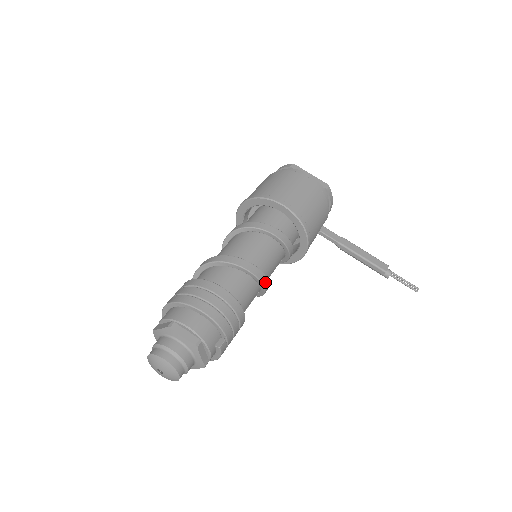
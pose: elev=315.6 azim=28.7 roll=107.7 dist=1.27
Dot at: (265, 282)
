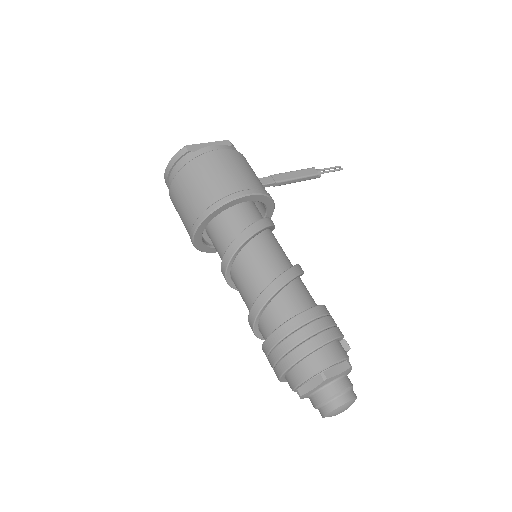
Dot at: occluded
